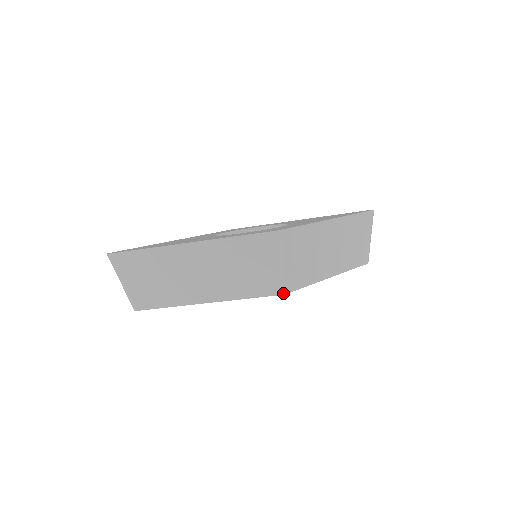
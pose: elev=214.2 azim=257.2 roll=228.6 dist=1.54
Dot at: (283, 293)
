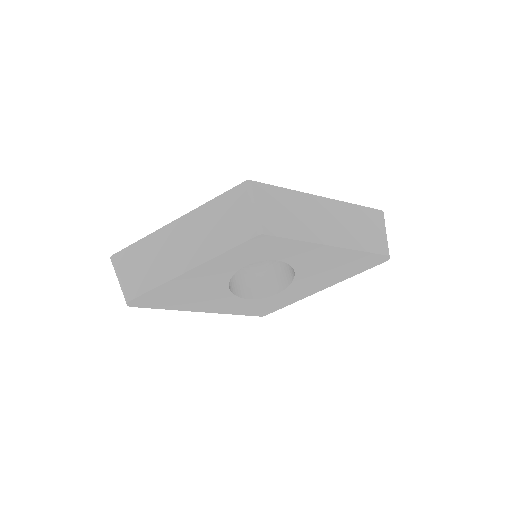
Dot at: (259, 233)
